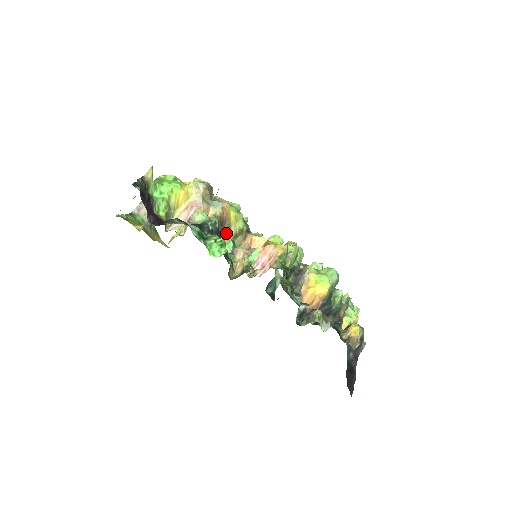
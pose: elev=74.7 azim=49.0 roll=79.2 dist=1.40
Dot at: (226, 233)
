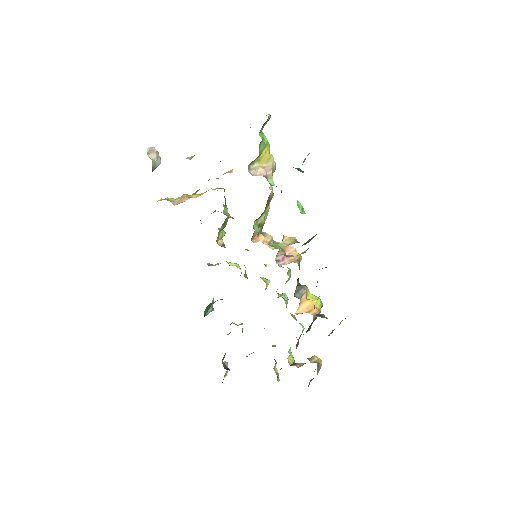
Dot at: (261, 215)
